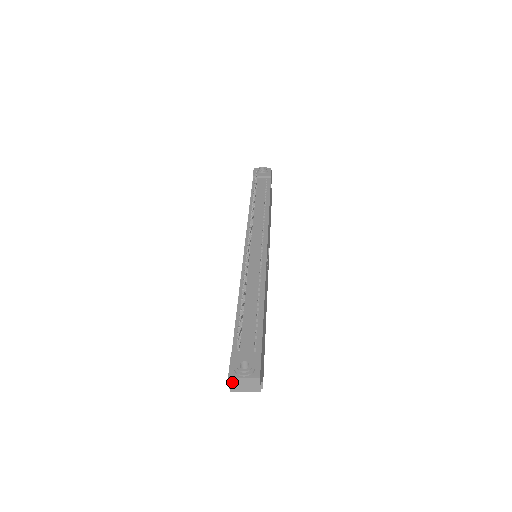
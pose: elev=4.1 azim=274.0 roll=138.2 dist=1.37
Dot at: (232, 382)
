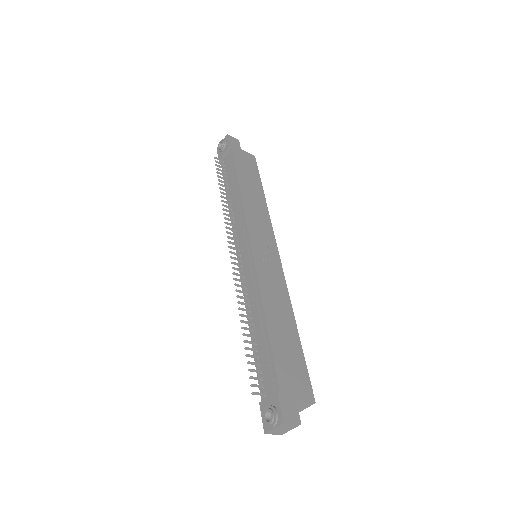
Dot at: (272, 433)
